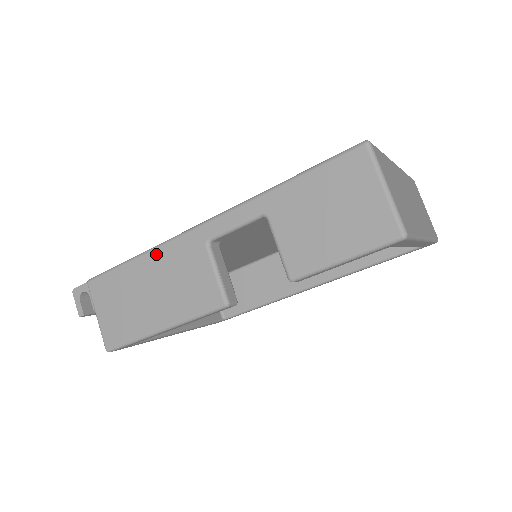
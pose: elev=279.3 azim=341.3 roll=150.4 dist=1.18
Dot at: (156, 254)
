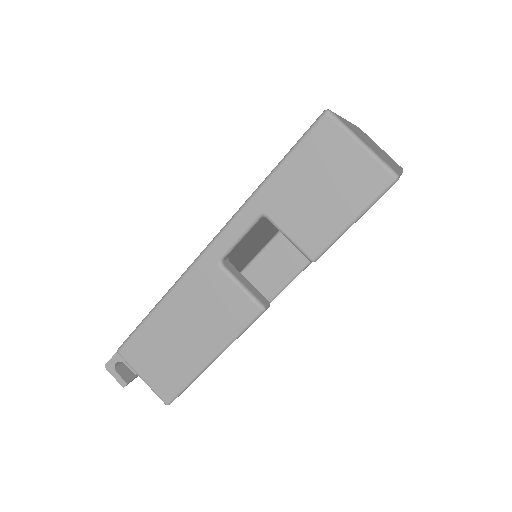
Dot at: (174, 296)
